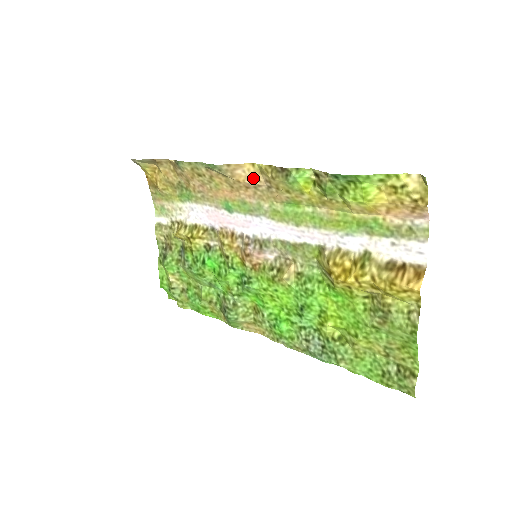
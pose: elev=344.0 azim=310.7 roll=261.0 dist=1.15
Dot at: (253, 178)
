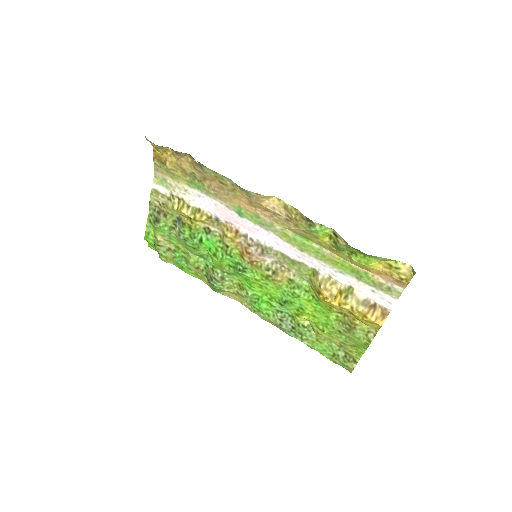
Dot at: (275, 208)
